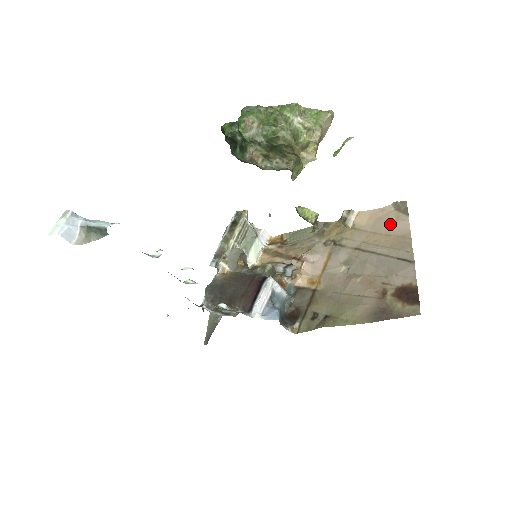
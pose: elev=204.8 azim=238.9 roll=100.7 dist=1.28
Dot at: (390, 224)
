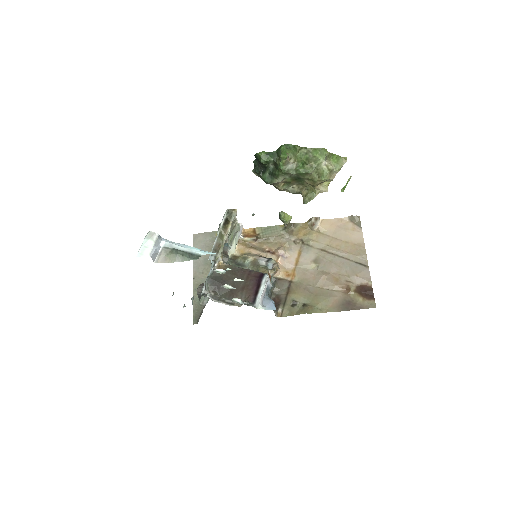
Dot at: (348, 233)
